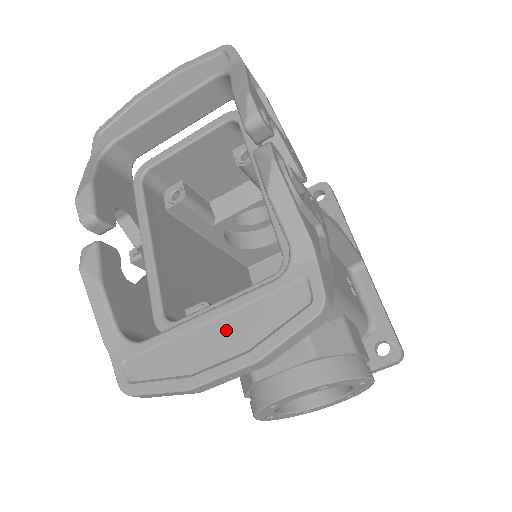
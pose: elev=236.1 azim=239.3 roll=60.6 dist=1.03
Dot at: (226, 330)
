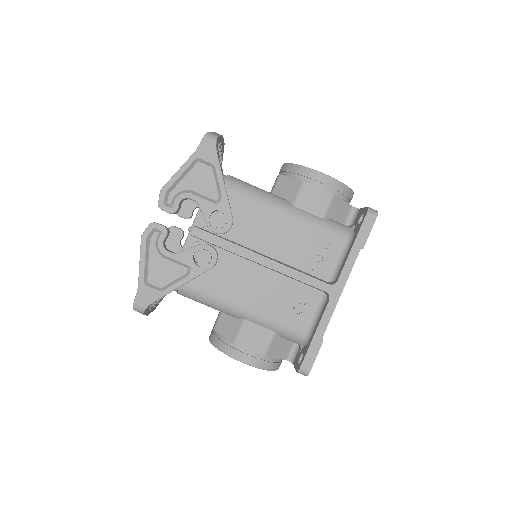
Dot at: occluded
